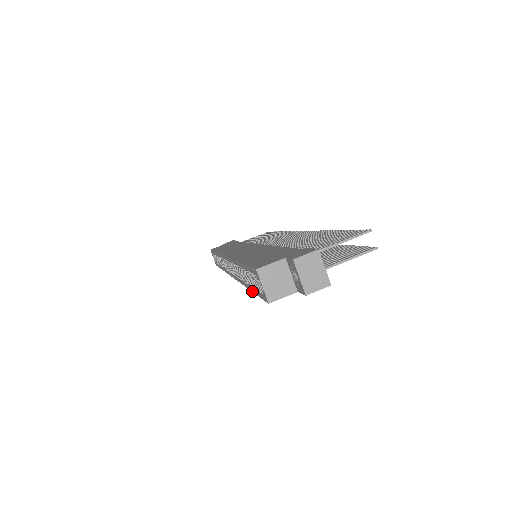
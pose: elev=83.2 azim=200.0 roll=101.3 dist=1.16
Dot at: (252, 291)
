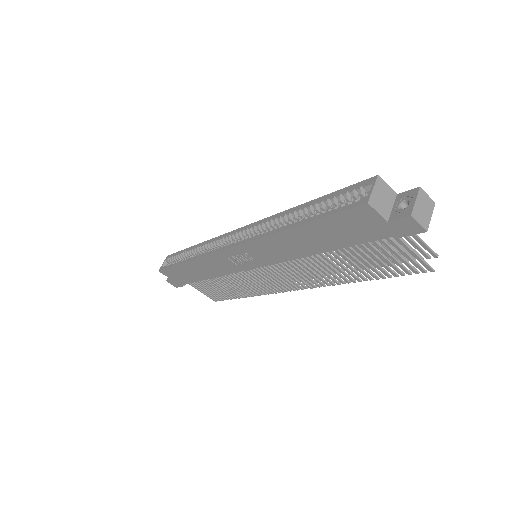
Dot at: (308, 221)
